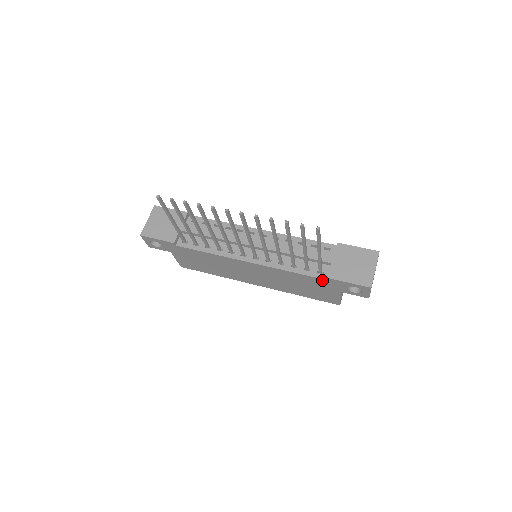
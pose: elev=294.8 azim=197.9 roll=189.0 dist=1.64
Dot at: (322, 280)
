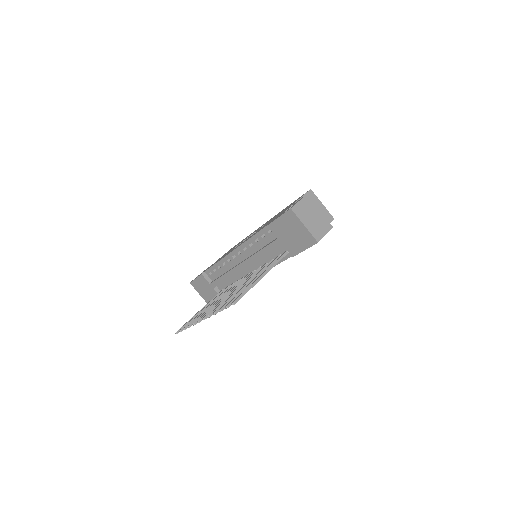
Dot at: occluded
